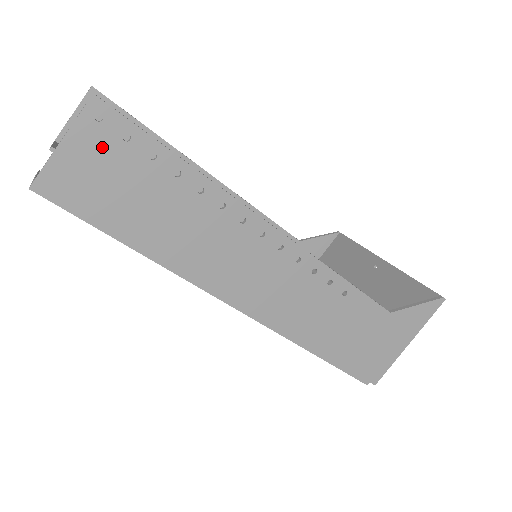
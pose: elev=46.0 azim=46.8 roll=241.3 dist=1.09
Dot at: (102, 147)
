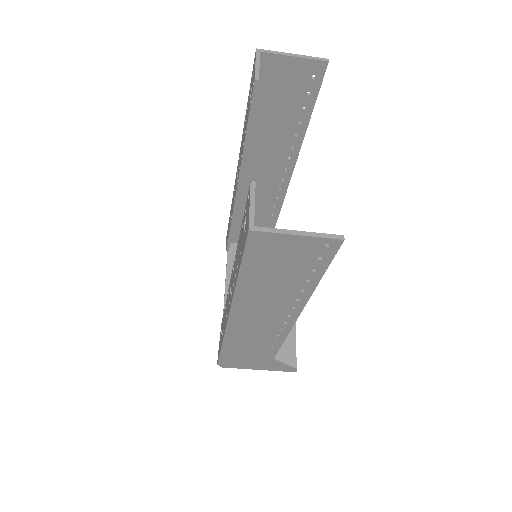
Dot at: (306, 251)
